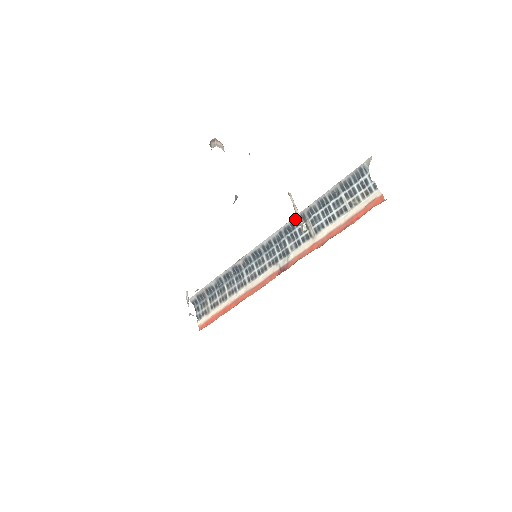
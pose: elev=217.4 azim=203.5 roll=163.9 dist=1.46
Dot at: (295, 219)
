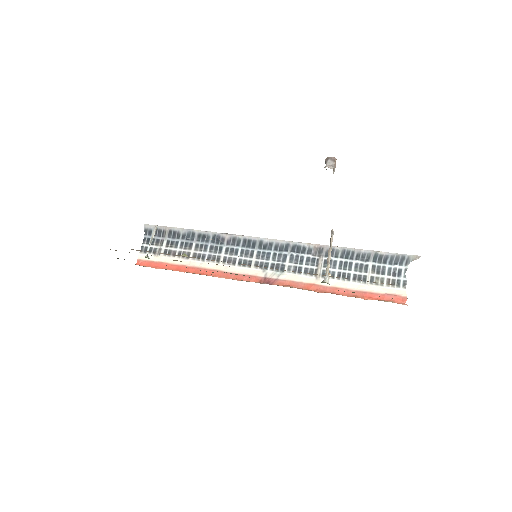
Dot at: (311, 246)
